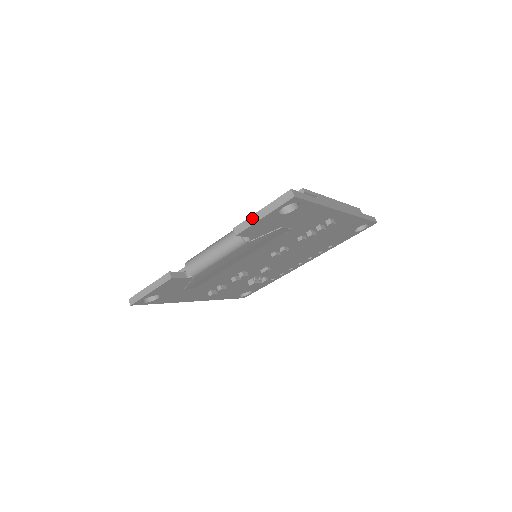
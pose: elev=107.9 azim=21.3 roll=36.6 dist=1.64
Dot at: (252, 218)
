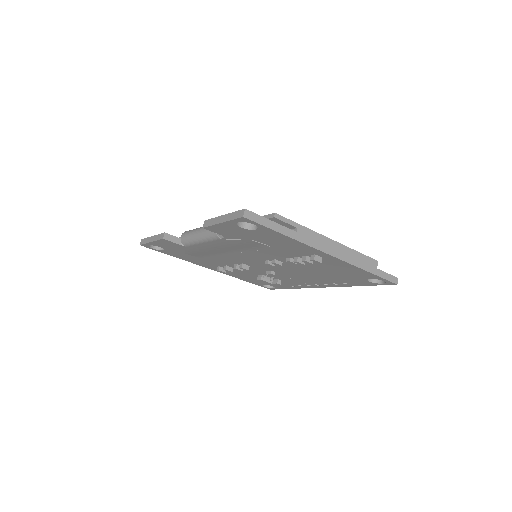
Dot at: (216, 219)
